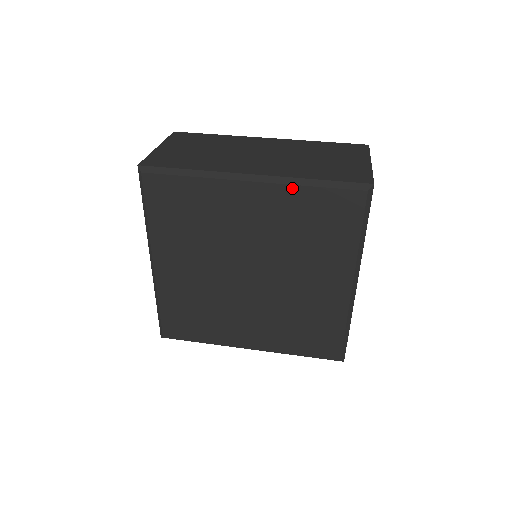
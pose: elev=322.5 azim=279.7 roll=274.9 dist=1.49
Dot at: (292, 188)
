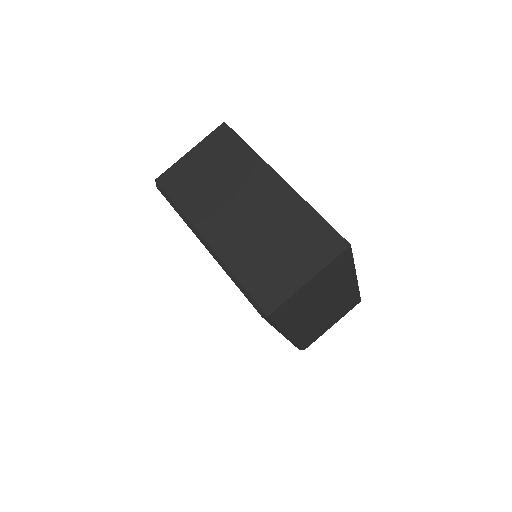
Dot at: (225, 271)
